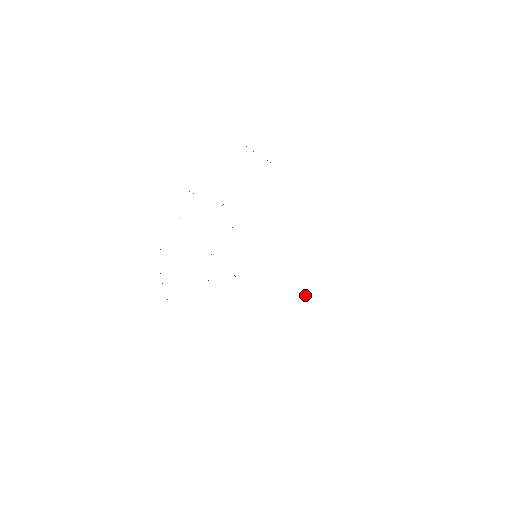
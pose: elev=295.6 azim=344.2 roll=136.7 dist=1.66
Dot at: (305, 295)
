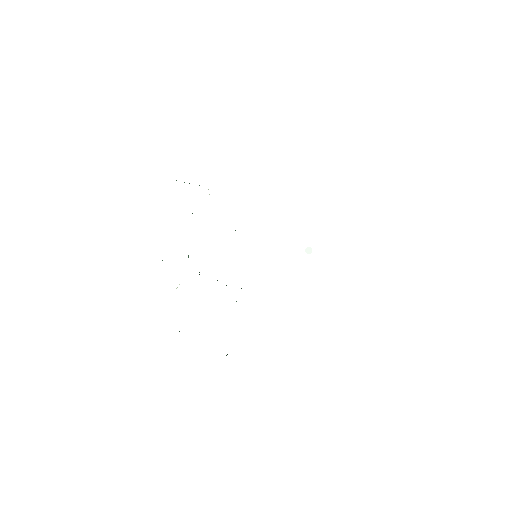
Dot at: (307, 252)
